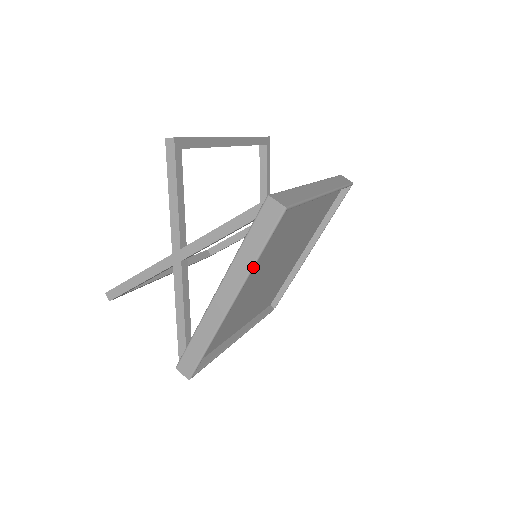
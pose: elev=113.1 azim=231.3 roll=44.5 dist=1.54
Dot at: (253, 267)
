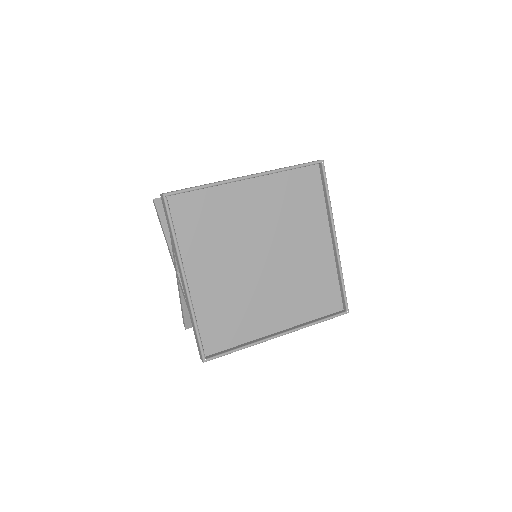
Dot at: (176, 246)
